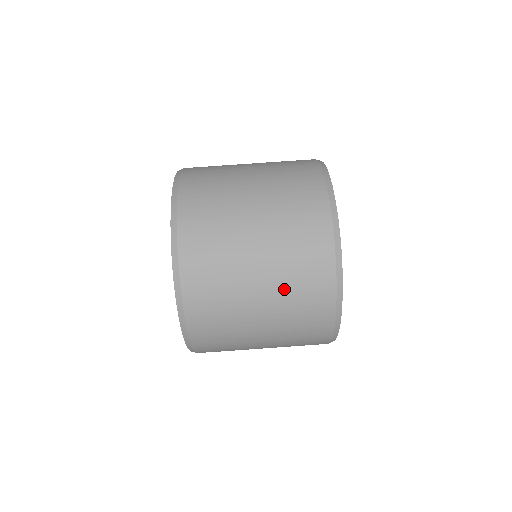
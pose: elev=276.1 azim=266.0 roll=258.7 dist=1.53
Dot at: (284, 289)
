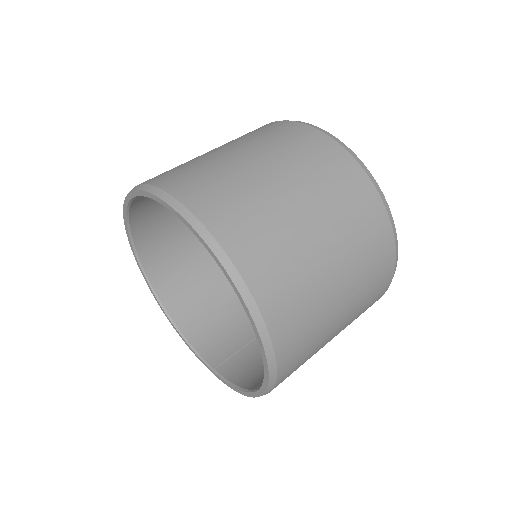
Dot at: (276, 151)
